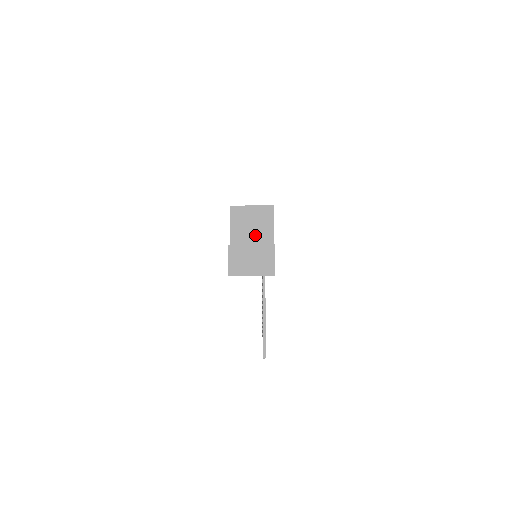
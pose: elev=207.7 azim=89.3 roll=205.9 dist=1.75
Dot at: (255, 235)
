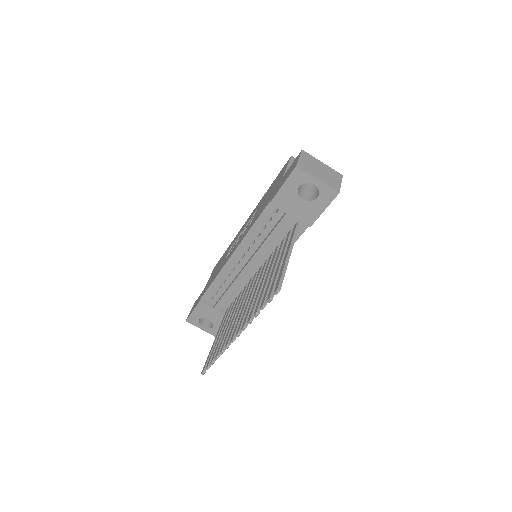
Dot at: occluded
